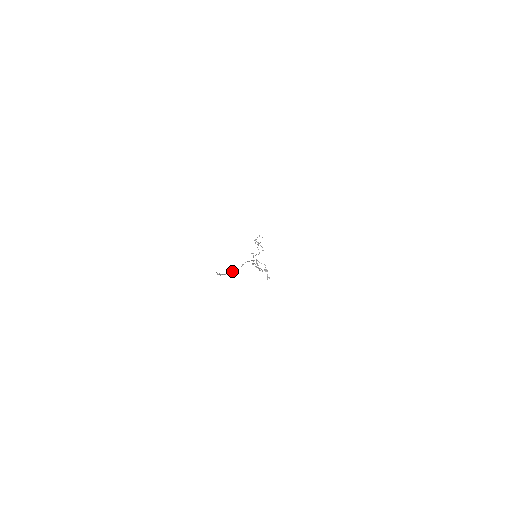
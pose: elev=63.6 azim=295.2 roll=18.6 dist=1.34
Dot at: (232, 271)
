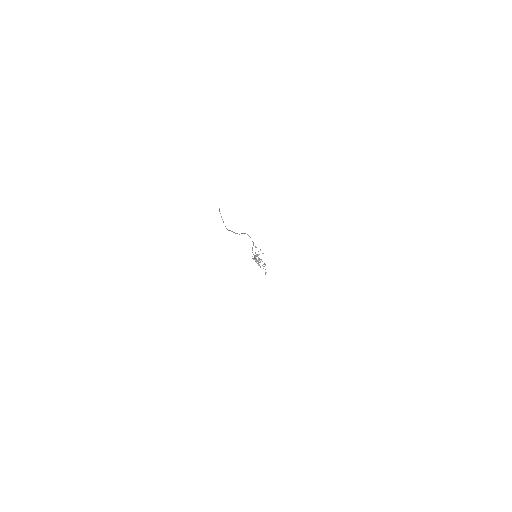
Dot at: (233, 232)
